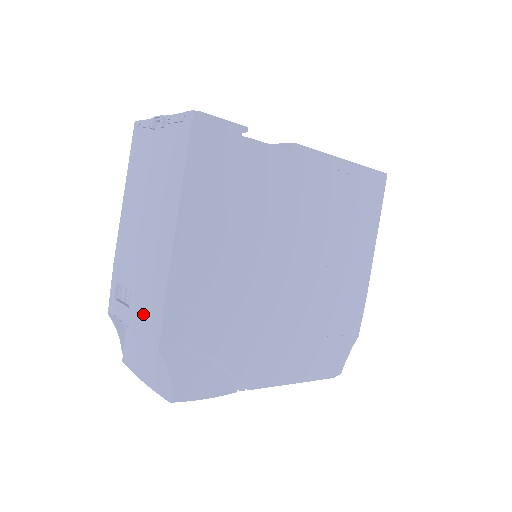
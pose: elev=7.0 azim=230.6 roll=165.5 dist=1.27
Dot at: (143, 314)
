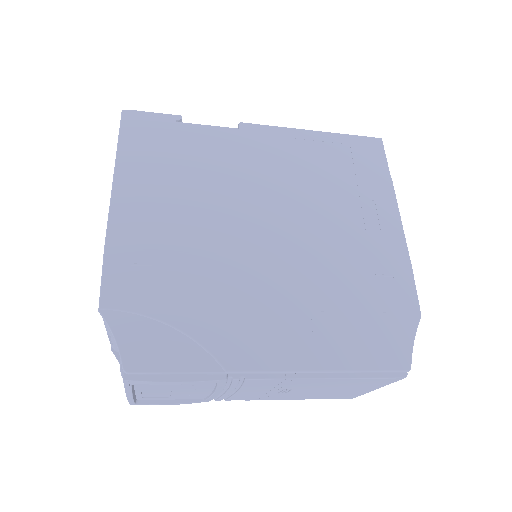
Dot at: occluded
